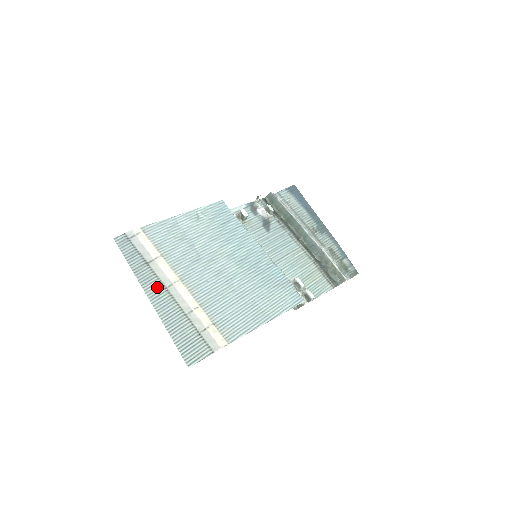
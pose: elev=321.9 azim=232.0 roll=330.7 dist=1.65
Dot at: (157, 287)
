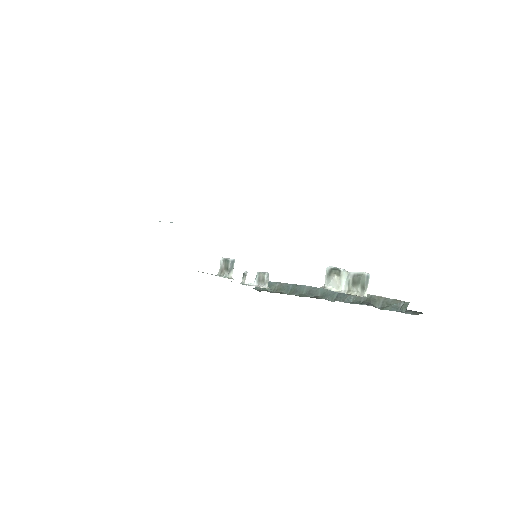
Dot at: occluded
